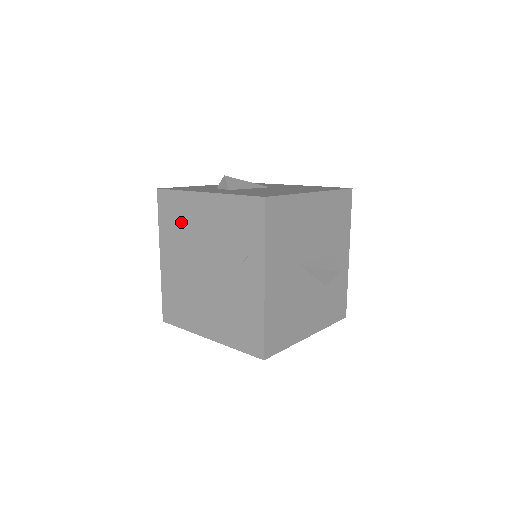
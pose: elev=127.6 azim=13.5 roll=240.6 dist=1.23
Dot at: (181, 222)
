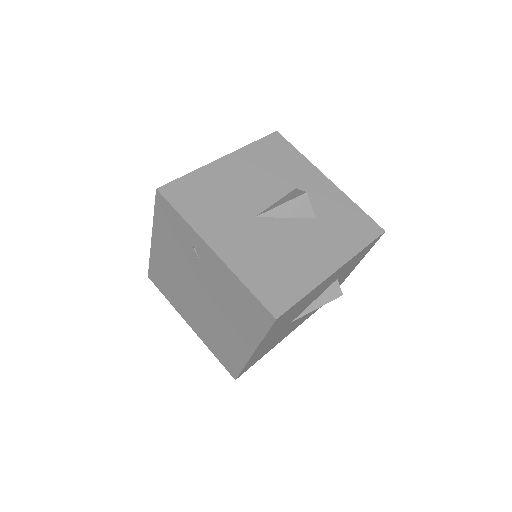
Dot at: (168, 281)
